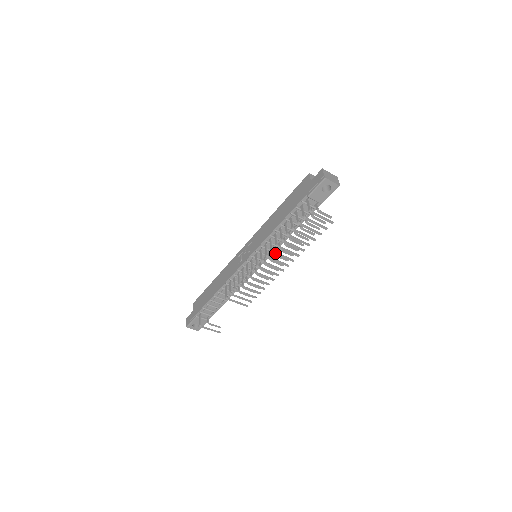
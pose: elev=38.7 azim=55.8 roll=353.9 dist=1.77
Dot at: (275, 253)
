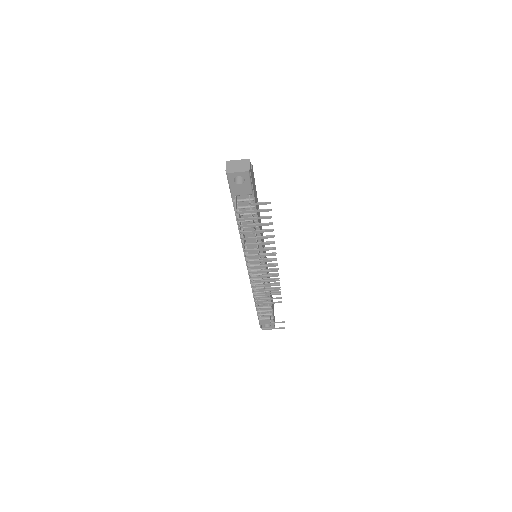
Dot at: (250, 257)
